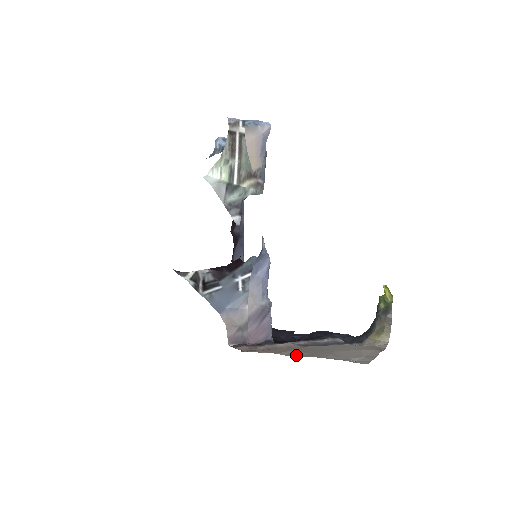
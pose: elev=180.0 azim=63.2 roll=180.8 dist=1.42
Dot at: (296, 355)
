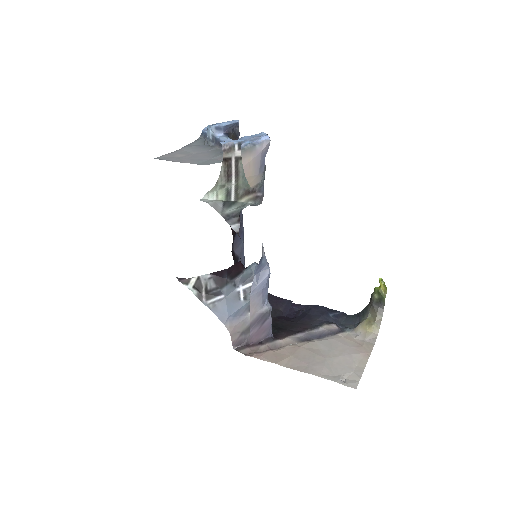
Dot at: (294, 367)
